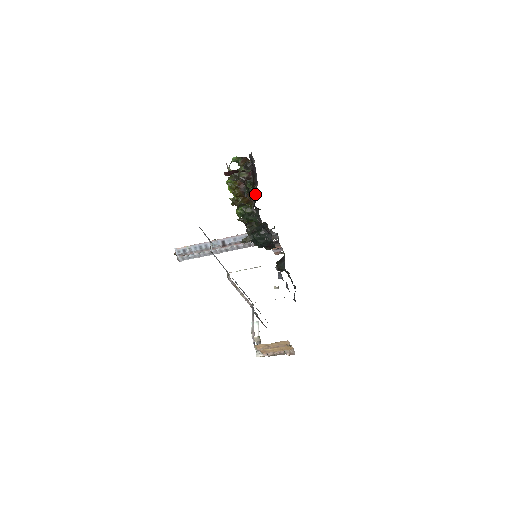
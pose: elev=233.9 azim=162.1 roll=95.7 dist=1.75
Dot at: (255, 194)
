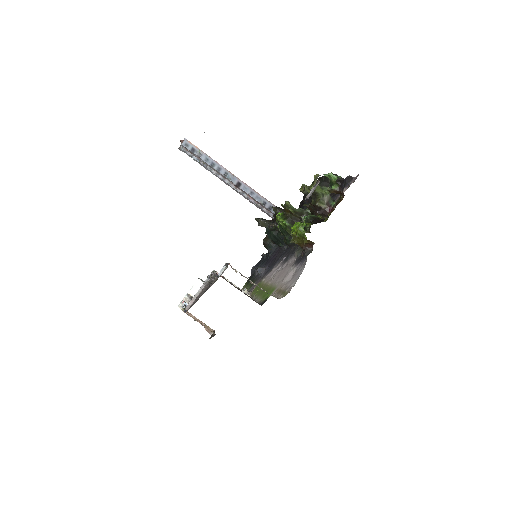
Dot at: occluded
